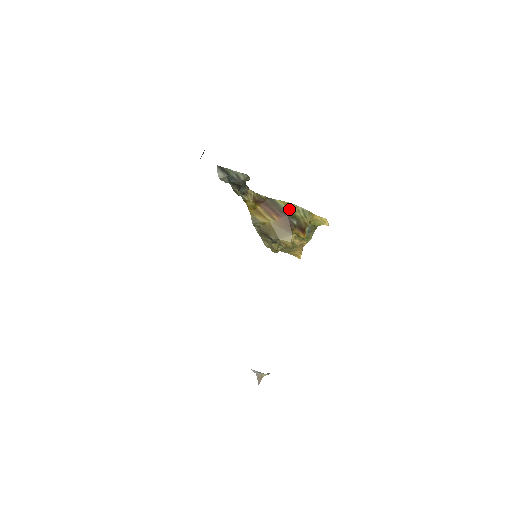
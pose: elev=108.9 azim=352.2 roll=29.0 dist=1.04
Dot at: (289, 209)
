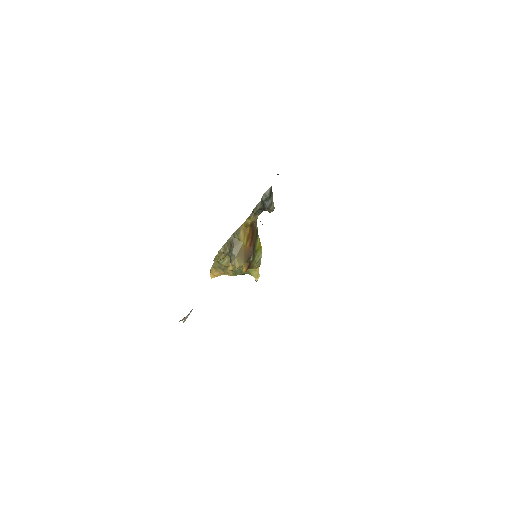
Dot at: (258, 249)
